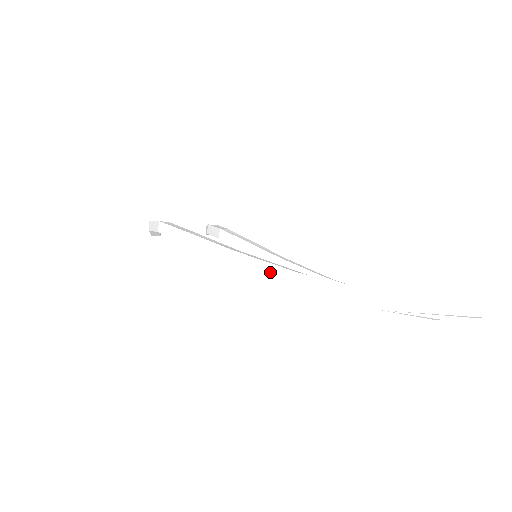
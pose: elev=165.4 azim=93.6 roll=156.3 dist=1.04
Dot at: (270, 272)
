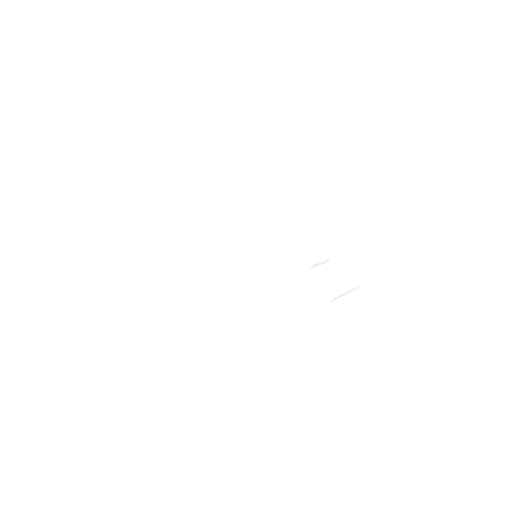
Dot at: (290, 298)
